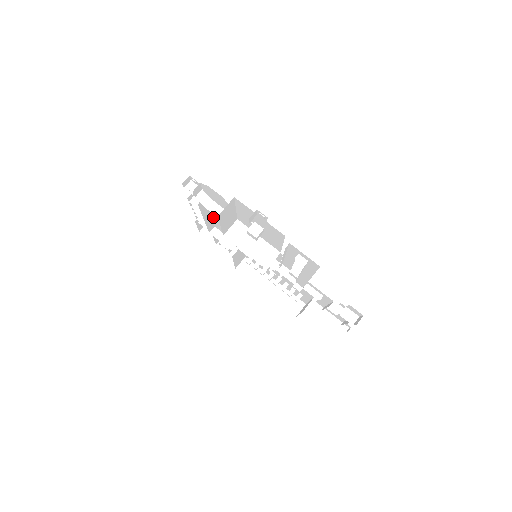
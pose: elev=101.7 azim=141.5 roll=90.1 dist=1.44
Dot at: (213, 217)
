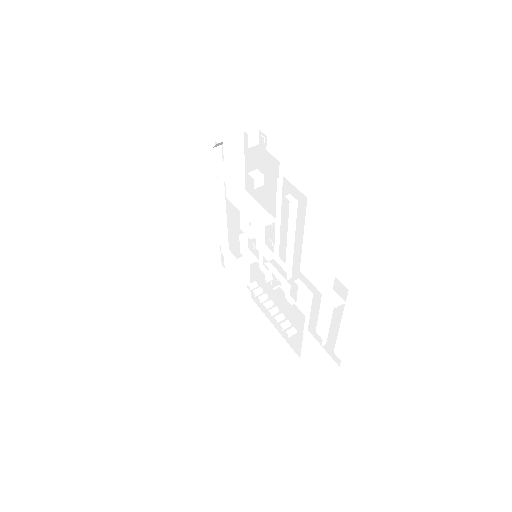
Dot at: (228, 223)
